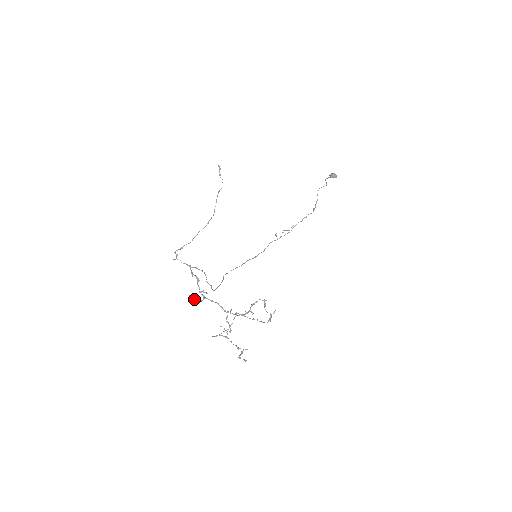
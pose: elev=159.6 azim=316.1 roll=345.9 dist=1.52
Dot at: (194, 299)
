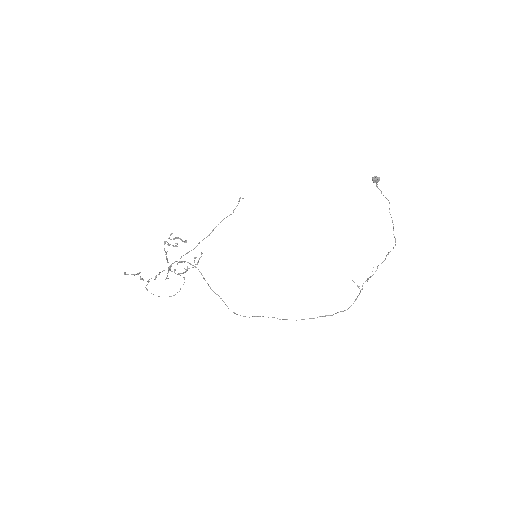
Dot at: (166, 277)
